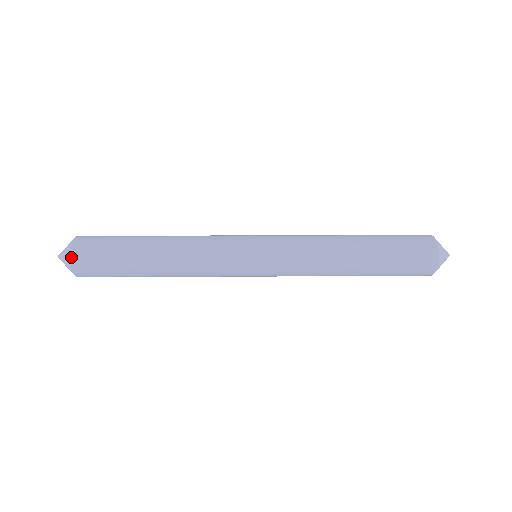
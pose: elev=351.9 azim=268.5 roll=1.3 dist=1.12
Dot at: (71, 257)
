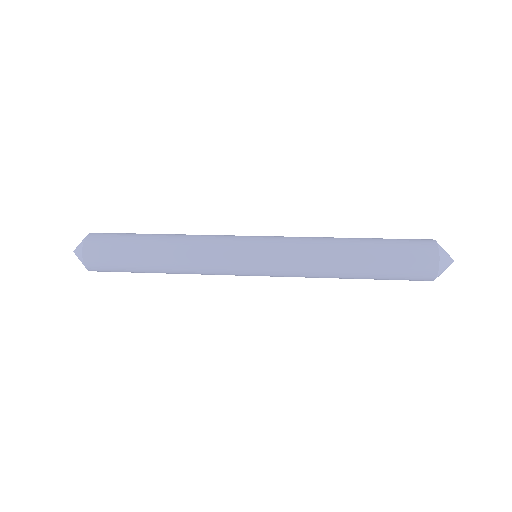
Dot at: (87, 268)
